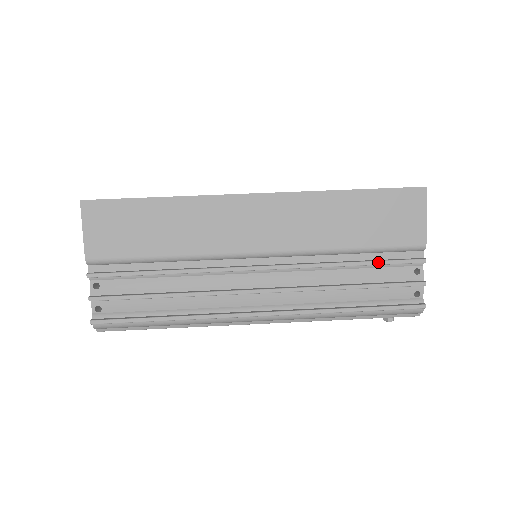
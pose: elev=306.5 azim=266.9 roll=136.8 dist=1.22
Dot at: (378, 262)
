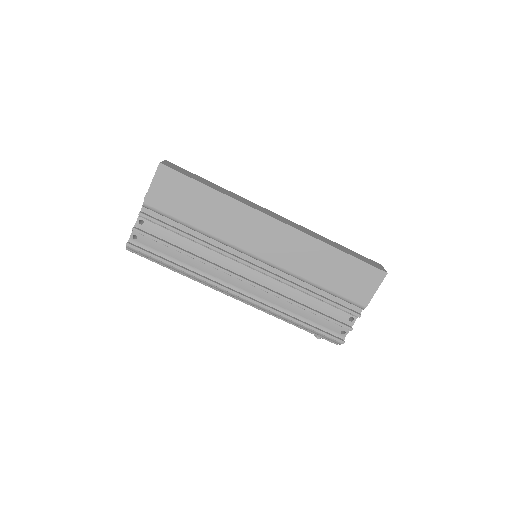
Dot at: (331, 302)
